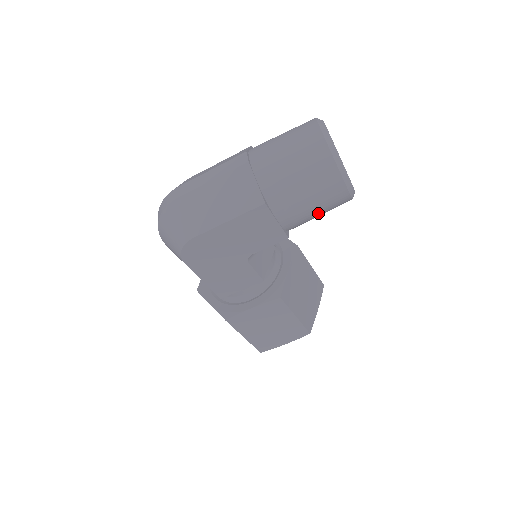
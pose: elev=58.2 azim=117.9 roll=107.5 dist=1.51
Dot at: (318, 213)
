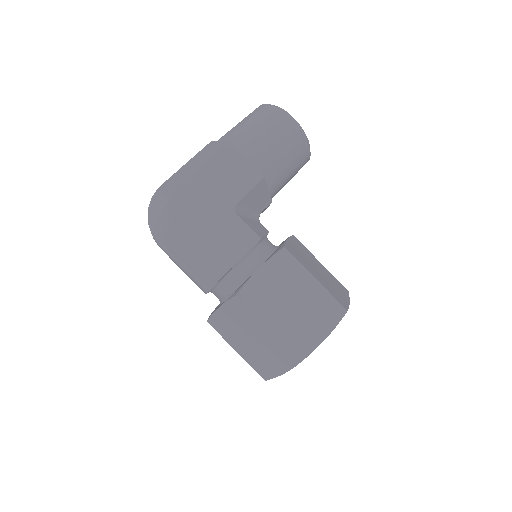
Dot at: (282, 153)
